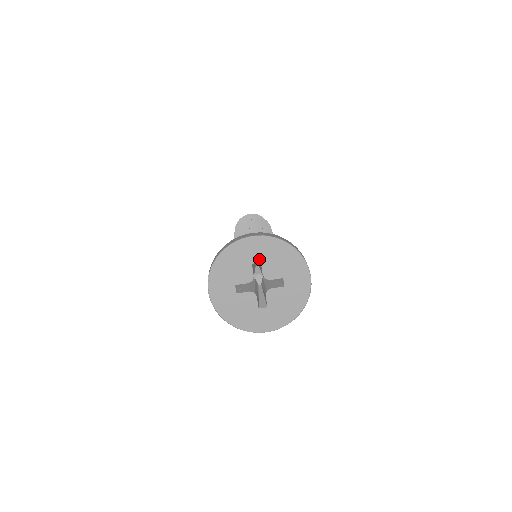
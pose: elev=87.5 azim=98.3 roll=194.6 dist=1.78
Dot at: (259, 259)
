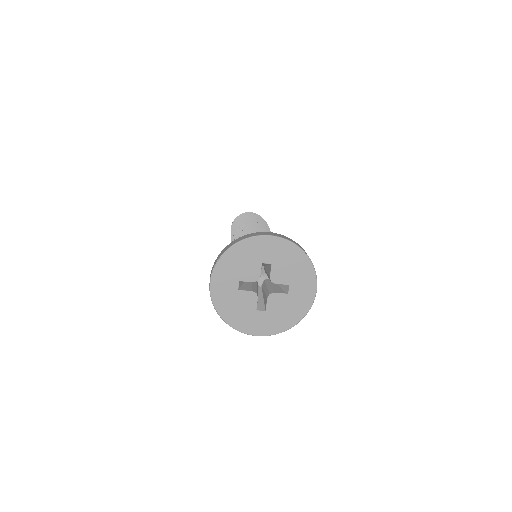
Dot at: (271, 260)
